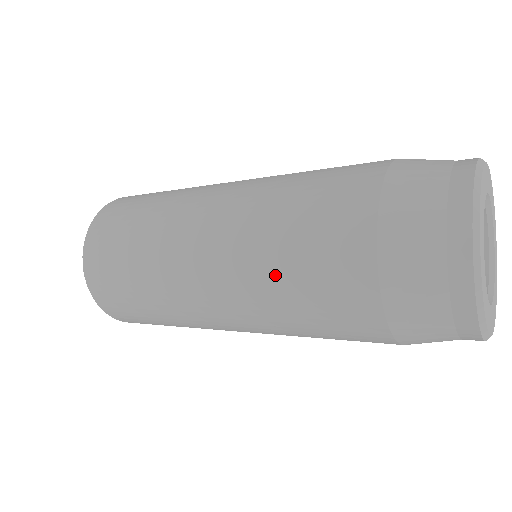
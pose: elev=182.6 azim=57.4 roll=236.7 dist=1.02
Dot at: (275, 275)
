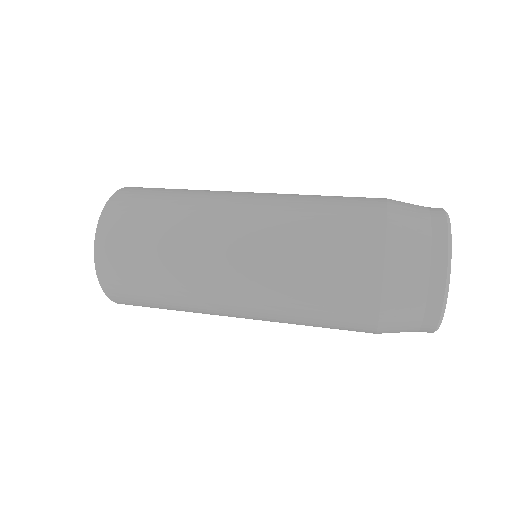
Dot at: (300, 254)
